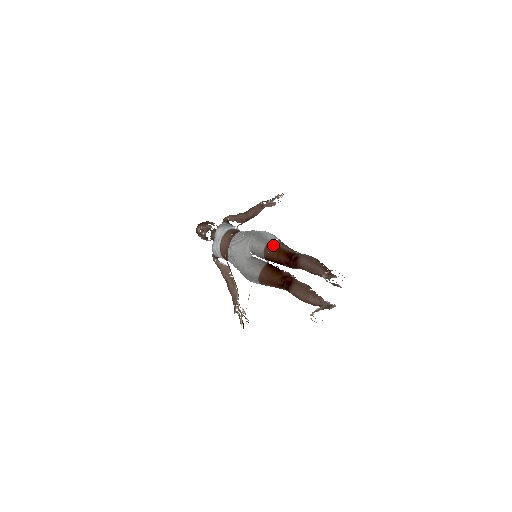
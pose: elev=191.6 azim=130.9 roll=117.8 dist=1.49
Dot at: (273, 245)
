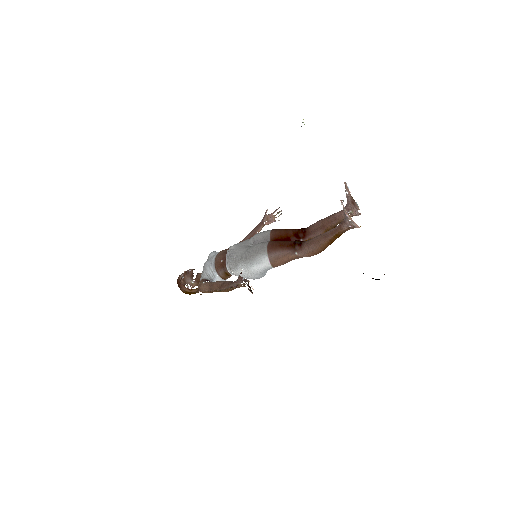
Dot at: (279, 229)
